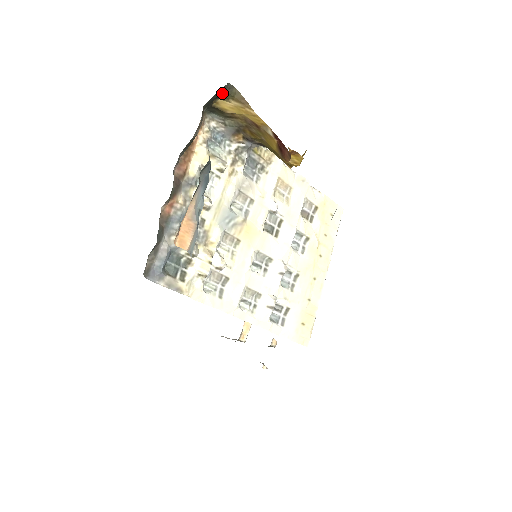
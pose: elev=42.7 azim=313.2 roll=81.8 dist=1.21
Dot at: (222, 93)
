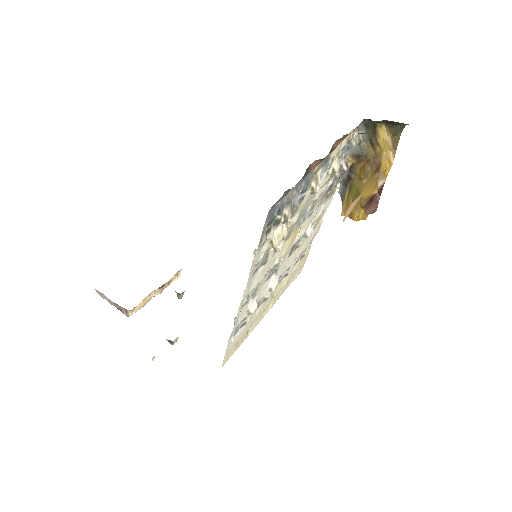
Dot at: (396, 125)
